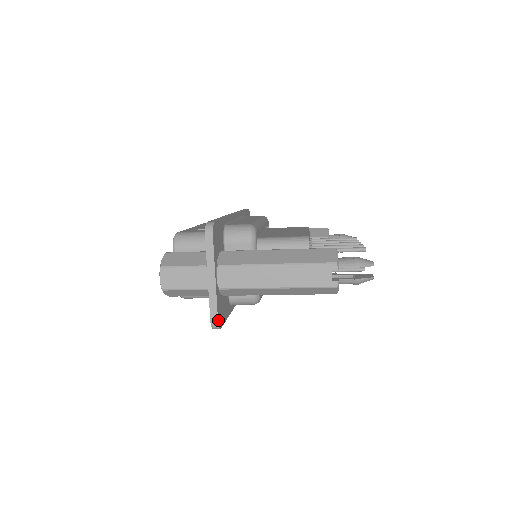
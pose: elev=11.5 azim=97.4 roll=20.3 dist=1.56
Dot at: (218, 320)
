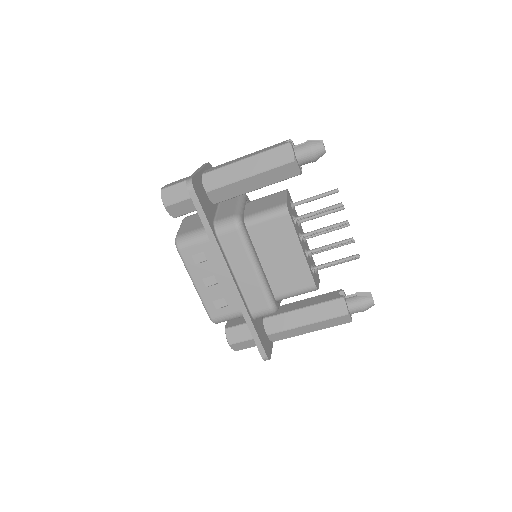
Dot at: (193, 179)
